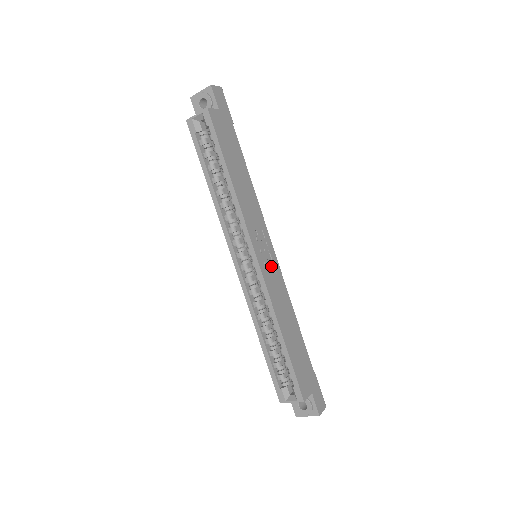
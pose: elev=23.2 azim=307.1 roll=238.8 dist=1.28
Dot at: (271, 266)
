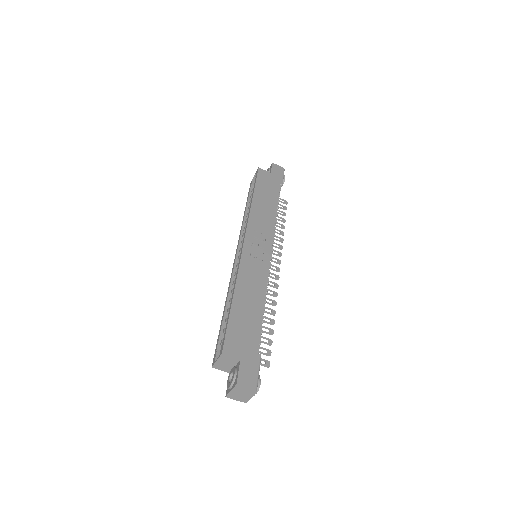
Dot at: (258, 257)
